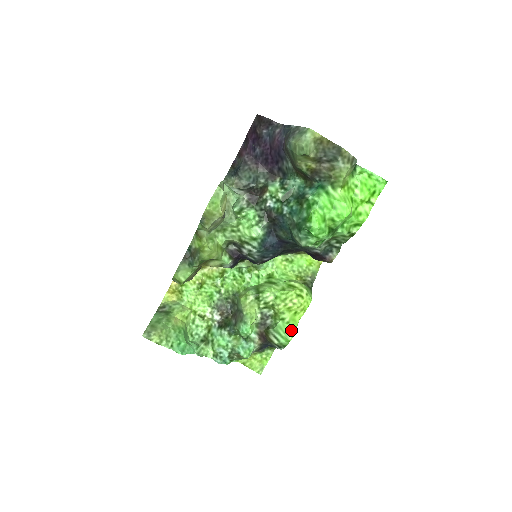
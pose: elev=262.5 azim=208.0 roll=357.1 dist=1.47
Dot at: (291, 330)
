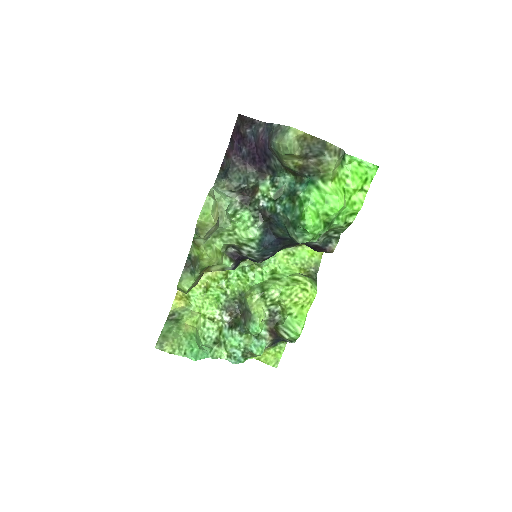
Dot at: (300, 324)
